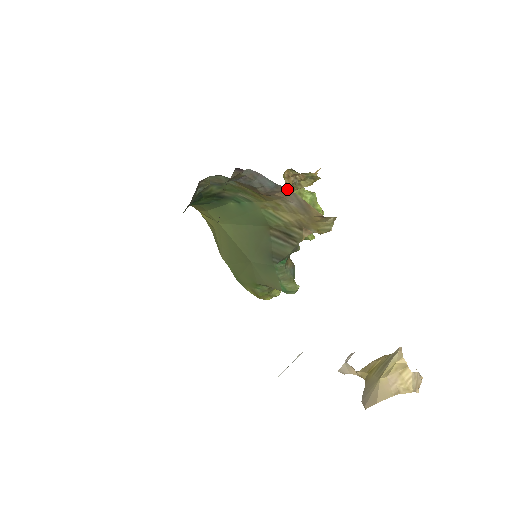
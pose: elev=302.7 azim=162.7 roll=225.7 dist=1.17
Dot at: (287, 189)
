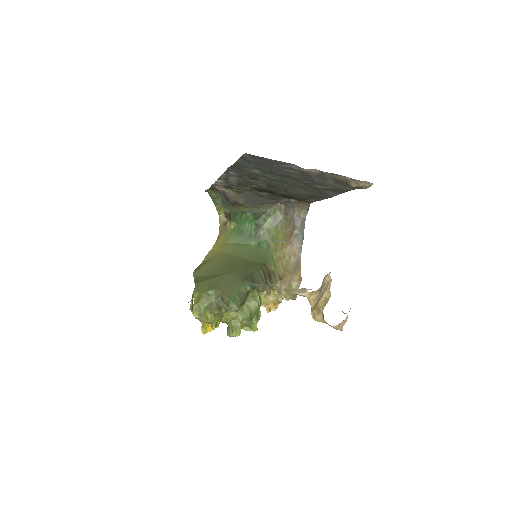
Dot at: (301, 249)
